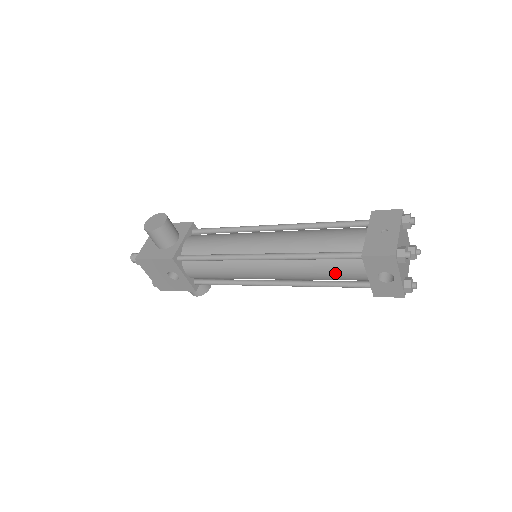
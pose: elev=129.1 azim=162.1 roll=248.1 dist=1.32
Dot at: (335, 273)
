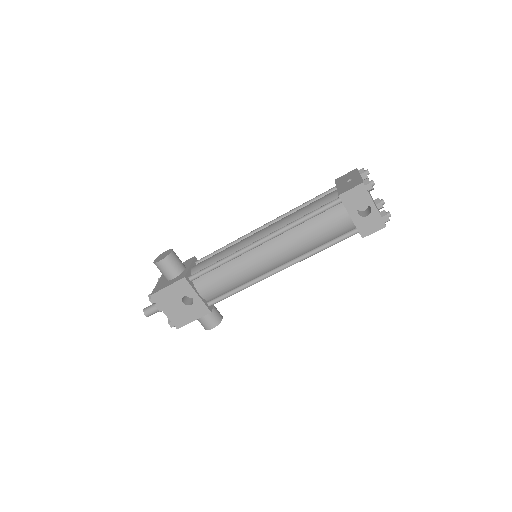
Dot at: (324, 228)
